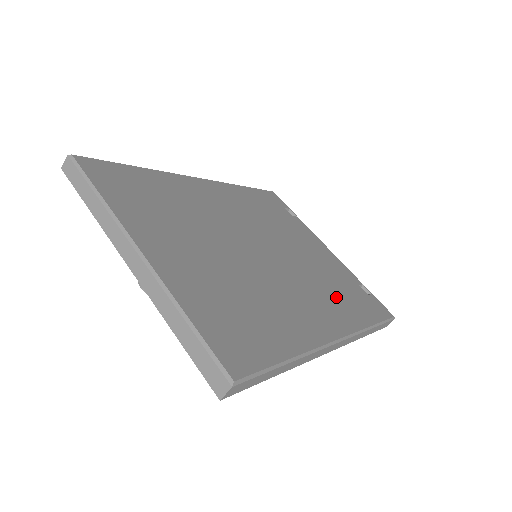
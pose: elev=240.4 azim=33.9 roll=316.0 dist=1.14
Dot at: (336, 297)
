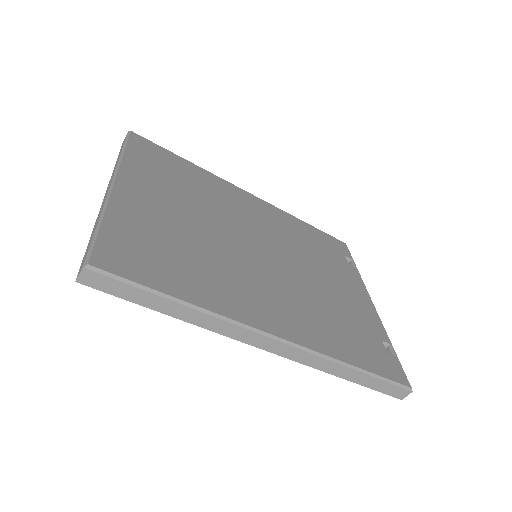
Dot at: (325, 322)
